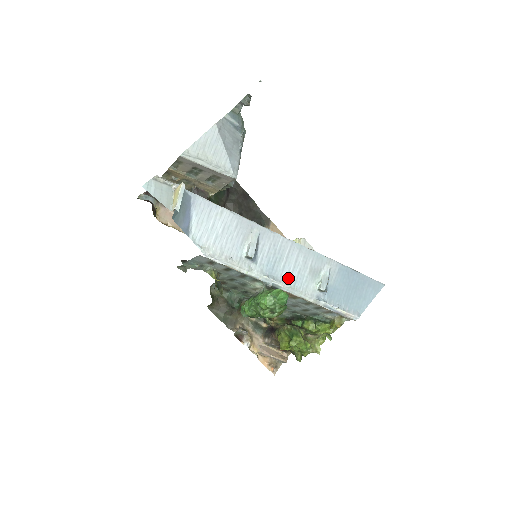
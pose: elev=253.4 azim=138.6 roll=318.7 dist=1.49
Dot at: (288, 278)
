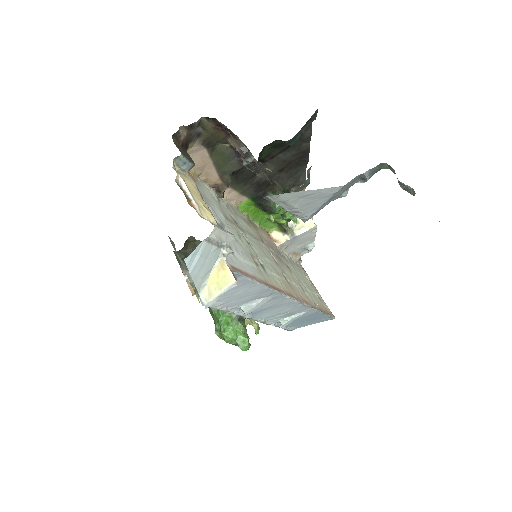
Dot at: (264, 315)
